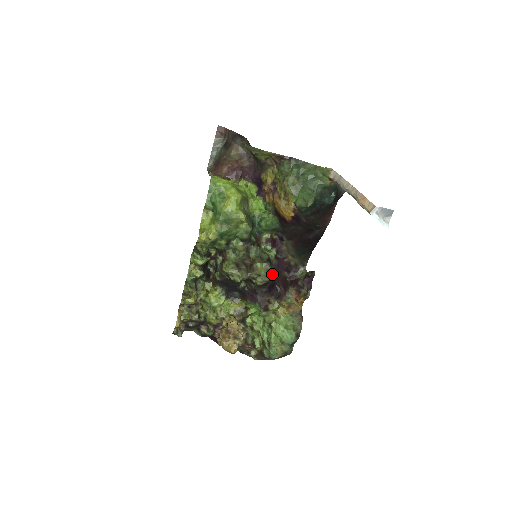
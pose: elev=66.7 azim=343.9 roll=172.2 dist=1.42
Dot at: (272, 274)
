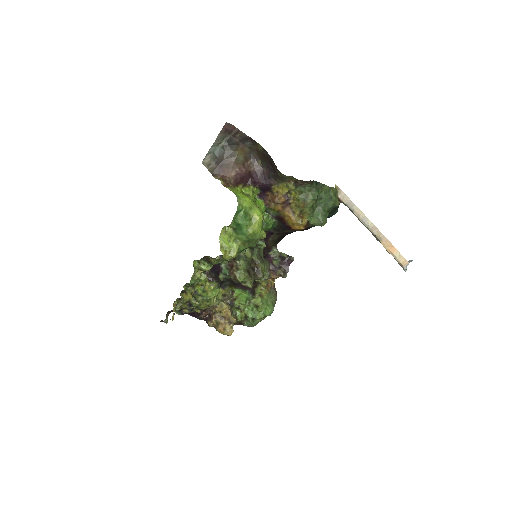
Dot at: occluded
